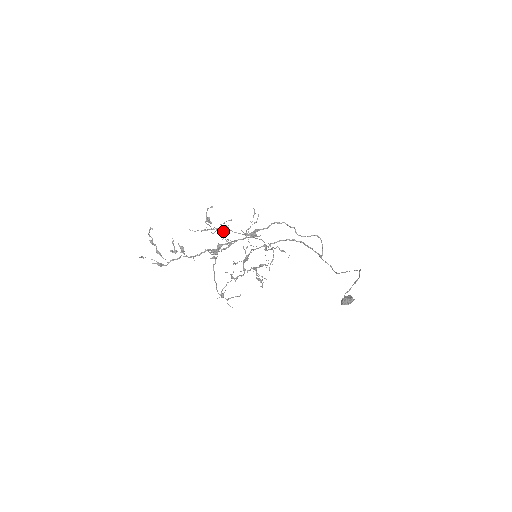
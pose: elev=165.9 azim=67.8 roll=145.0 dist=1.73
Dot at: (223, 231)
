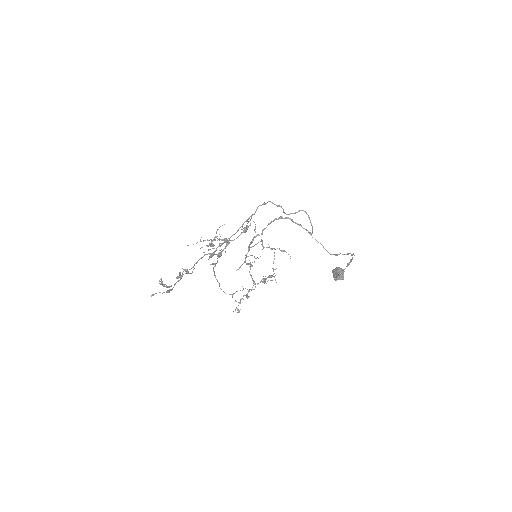
Dot at: (225, 248)
